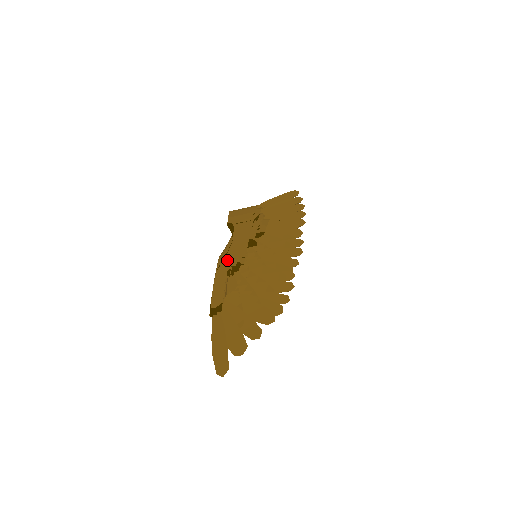
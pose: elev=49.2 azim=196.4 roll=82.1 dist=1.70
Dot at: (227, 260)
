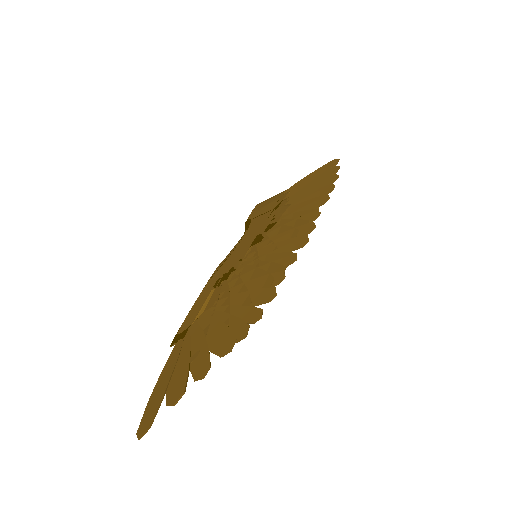
Dot at: (223, 266)
